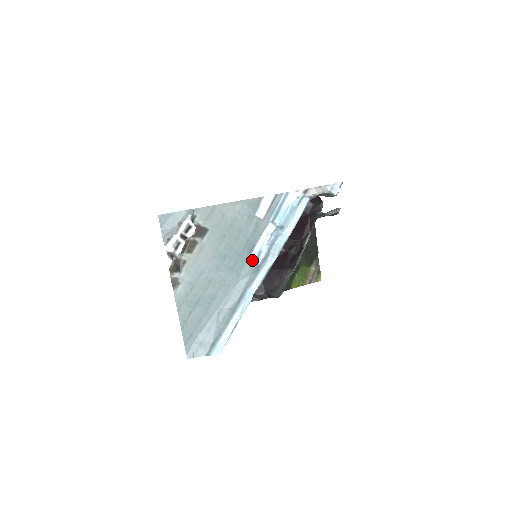
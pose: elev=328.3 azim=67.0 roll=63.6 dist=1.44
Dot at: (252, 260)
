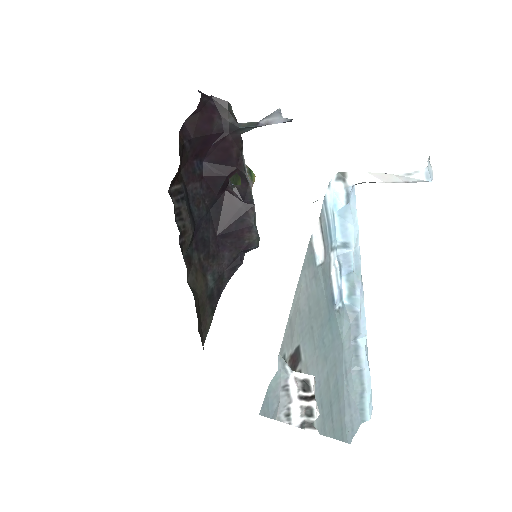
Dot at: (339, 308)
